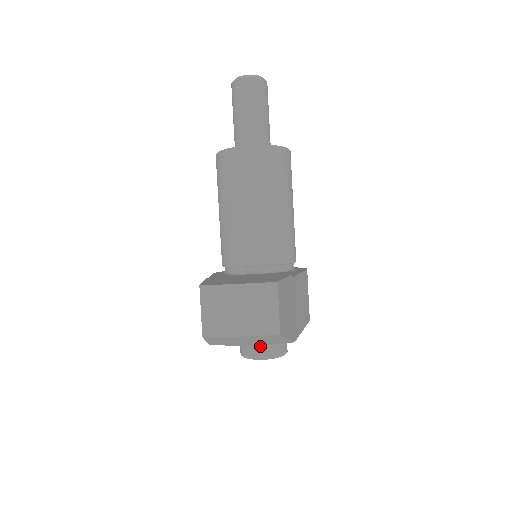
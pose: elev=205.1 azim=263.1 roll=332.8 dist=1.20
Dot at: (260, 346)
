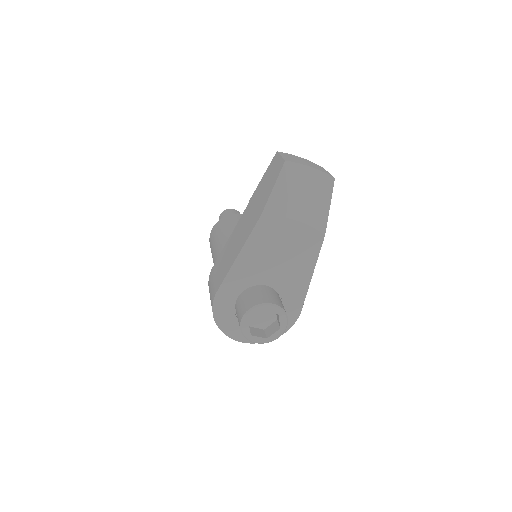
Dot at: (270, 297)
